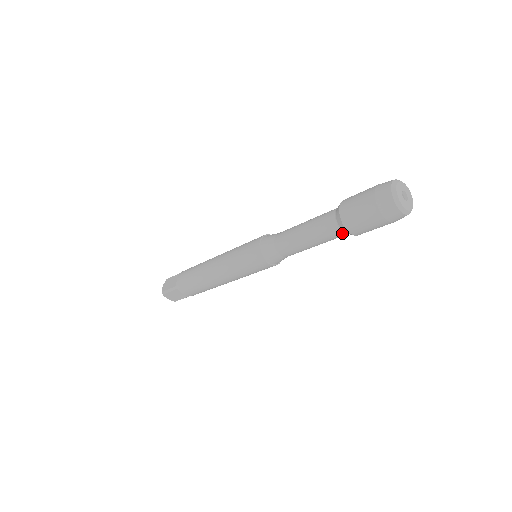
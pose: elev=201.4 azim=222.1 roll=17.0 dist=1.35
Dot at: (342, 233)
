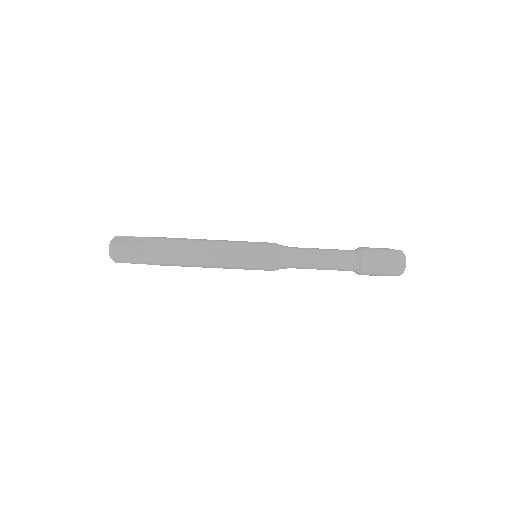
Dot at: (353, 268)
